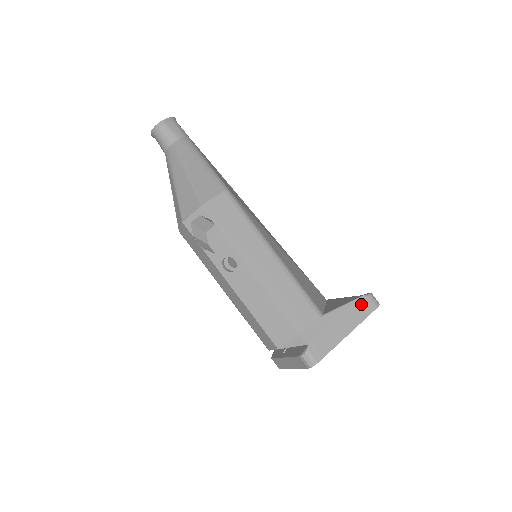
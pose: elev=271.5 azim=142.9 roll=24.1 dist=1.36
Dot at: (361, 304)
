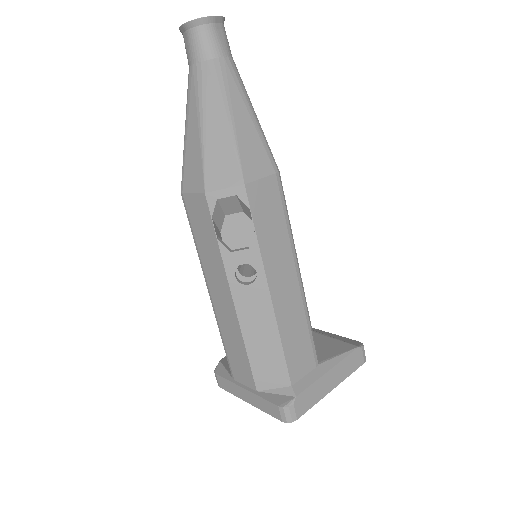
Dot at: (353, 356)
